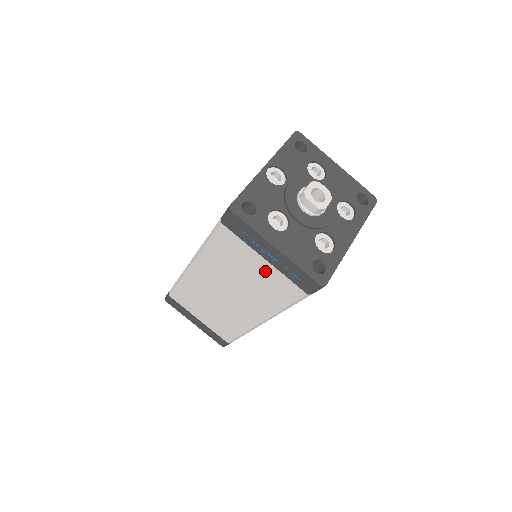
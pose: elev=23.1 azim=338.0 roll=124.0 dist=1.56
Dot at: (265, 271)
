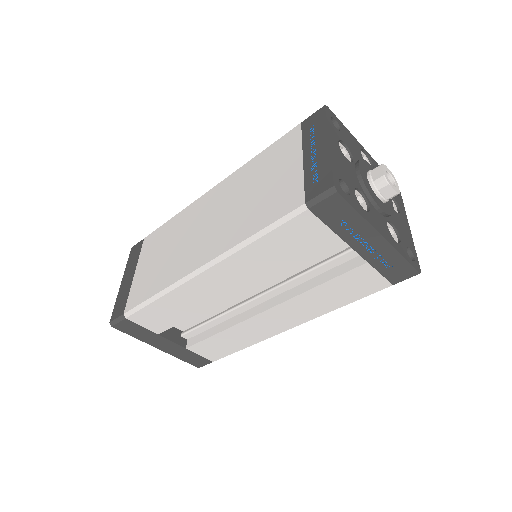
Dot at: (287, 177)
